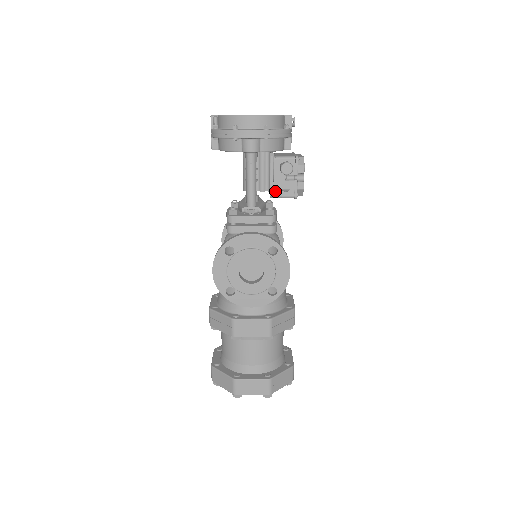
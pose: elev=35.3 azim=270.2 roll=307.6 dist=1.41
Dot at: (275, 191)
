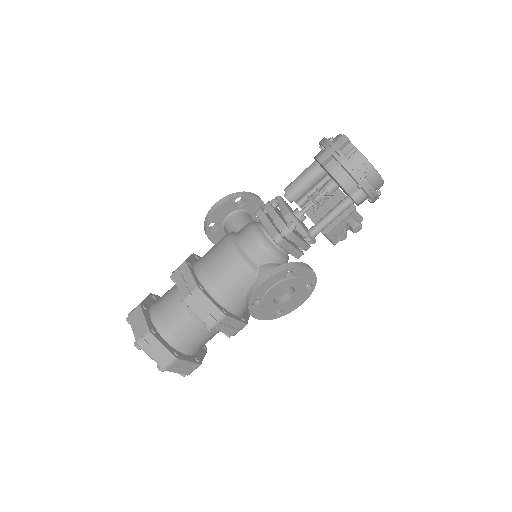
Dot at: (331, 233)
